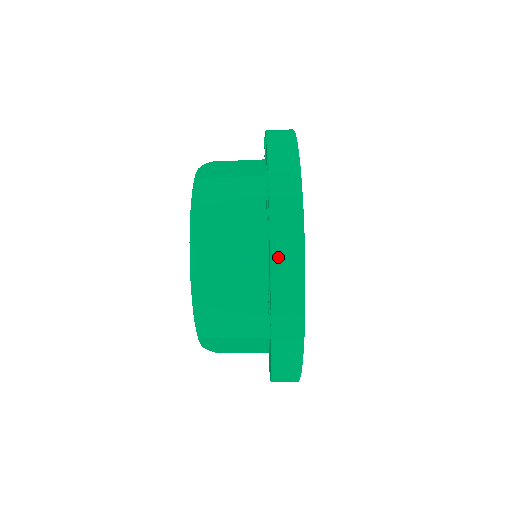
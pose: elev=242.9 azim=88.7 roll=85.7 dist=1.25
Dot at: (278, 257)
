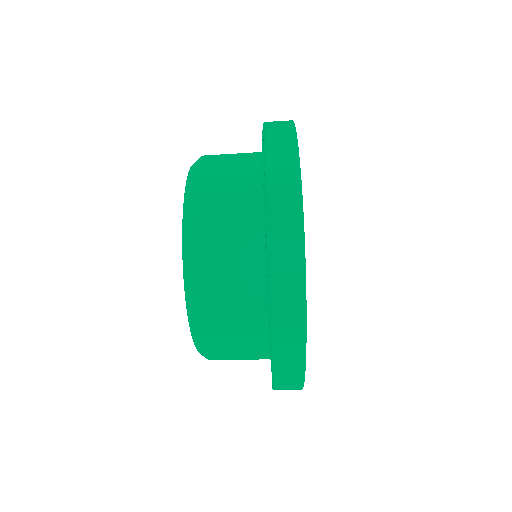
Dot at: (273, 186)
